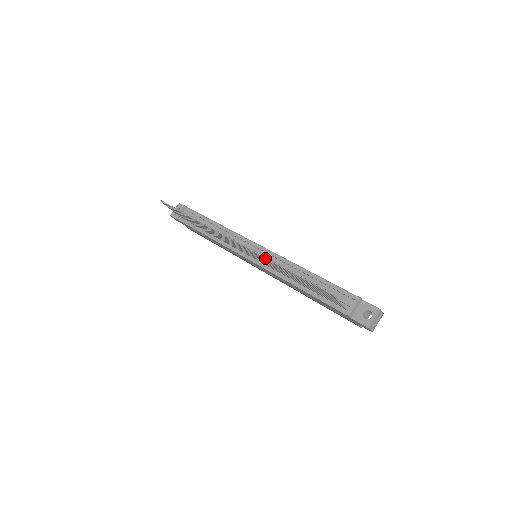
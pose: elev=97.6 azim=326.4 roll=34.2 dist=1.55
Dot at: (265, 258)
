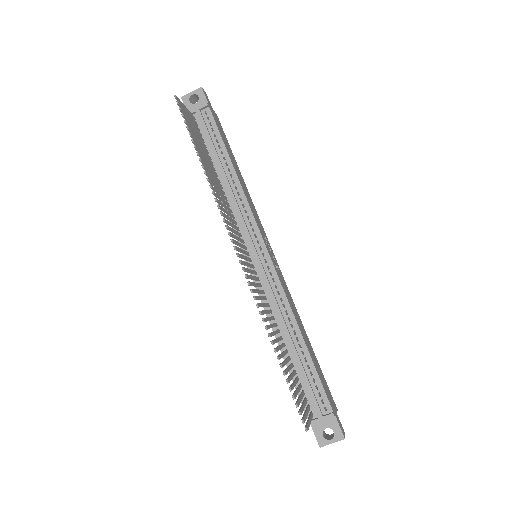
Dot at: (262, 314)
